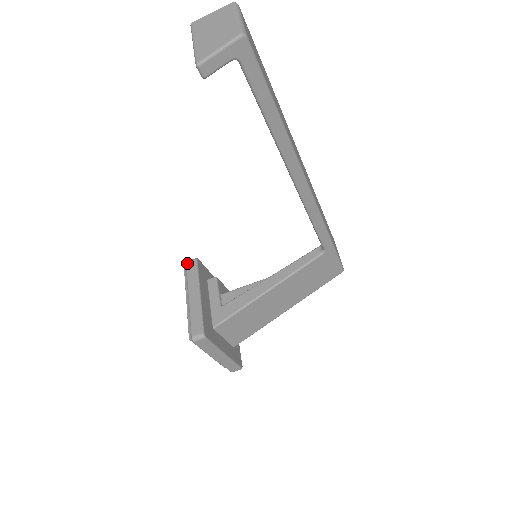
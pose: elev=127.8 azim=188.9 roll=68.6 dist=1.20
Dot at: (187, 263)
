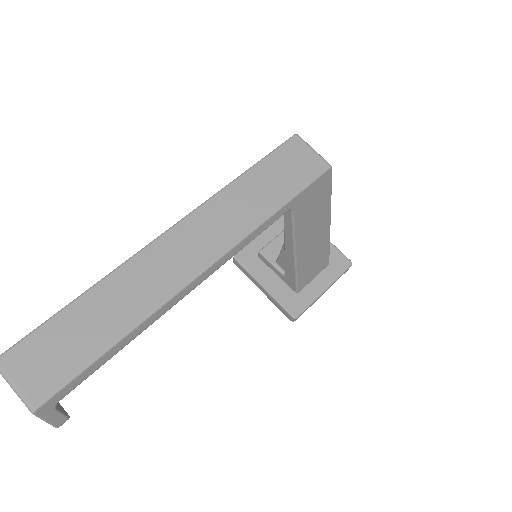
Dot at: occluded
